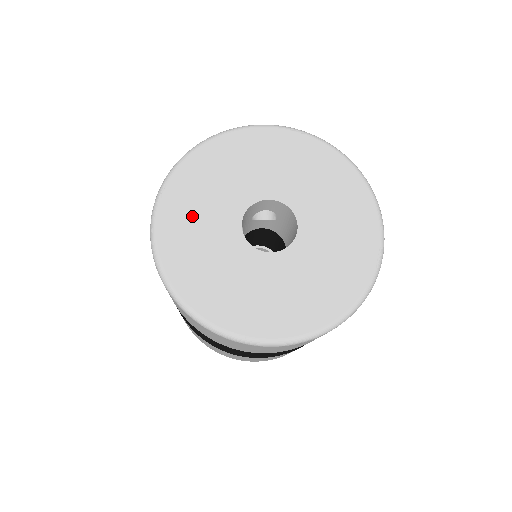
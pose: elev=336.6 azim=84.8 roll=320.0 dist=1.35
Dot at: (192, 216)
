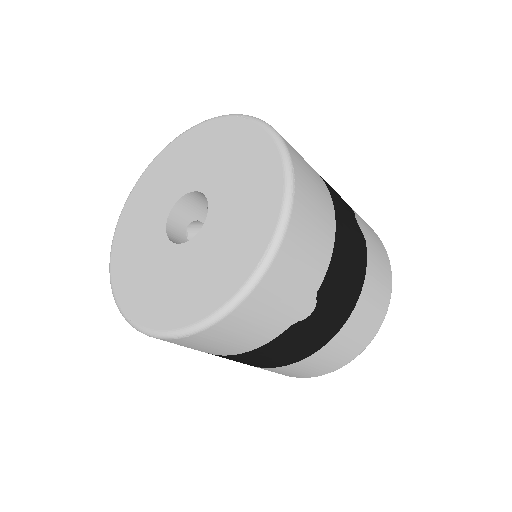
Dot at: (142, 209)
